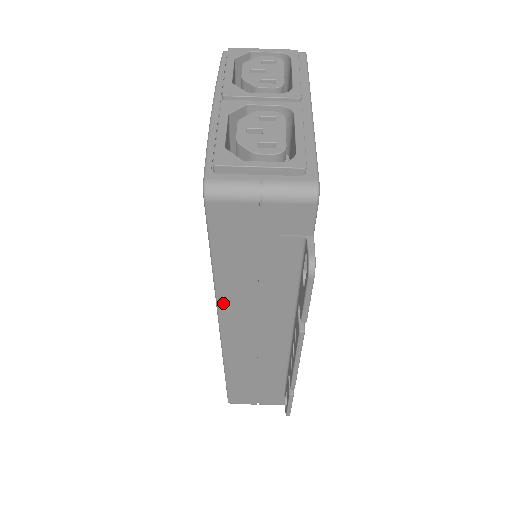
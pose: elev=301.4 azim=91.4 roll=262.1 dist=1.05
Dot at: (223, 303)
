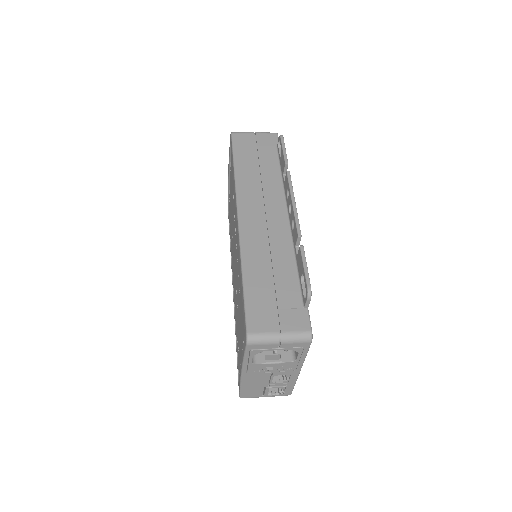
Dot at: (240, 188)
